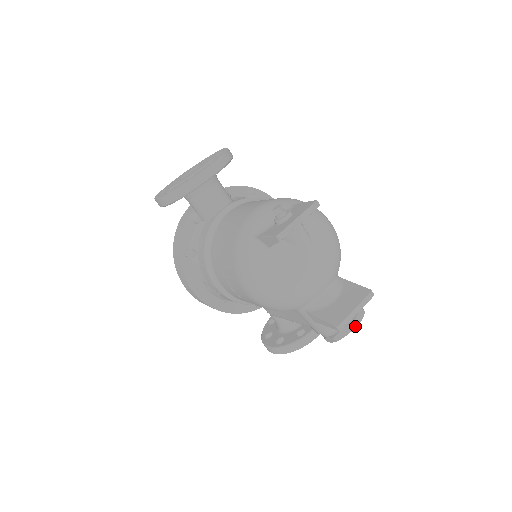
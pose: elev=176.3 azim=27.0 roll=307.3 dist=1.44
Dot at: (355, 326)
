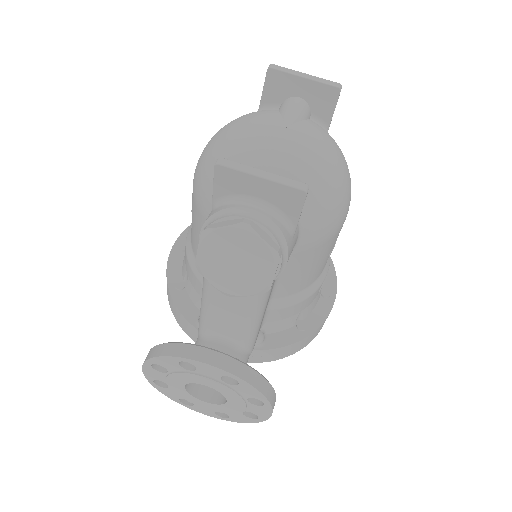
Dot at: (242, 222)
